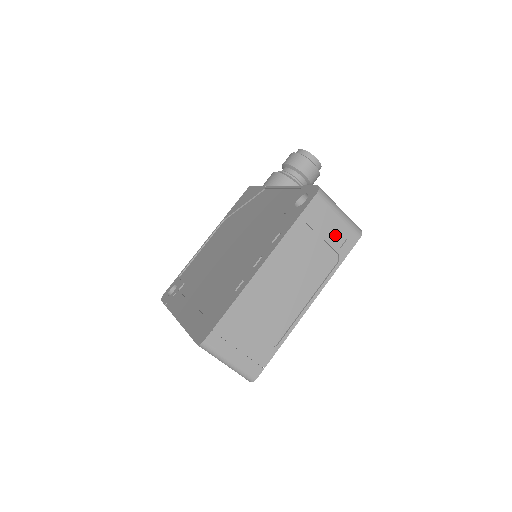
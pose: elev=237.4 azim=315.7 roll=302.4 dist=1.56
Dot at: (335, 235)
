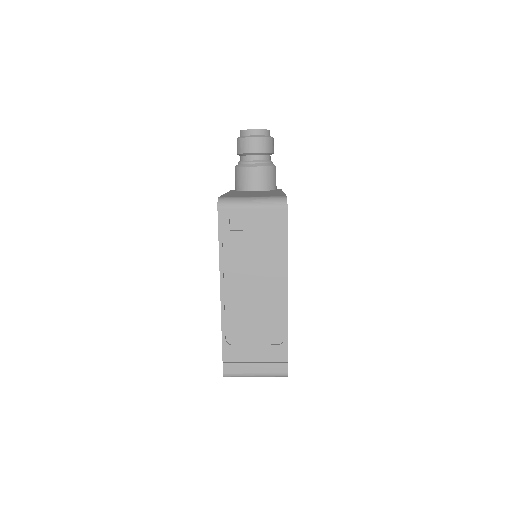
Dot at: (263, 224)
